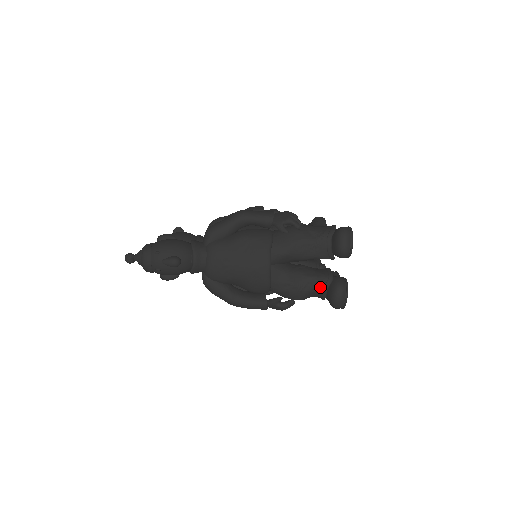
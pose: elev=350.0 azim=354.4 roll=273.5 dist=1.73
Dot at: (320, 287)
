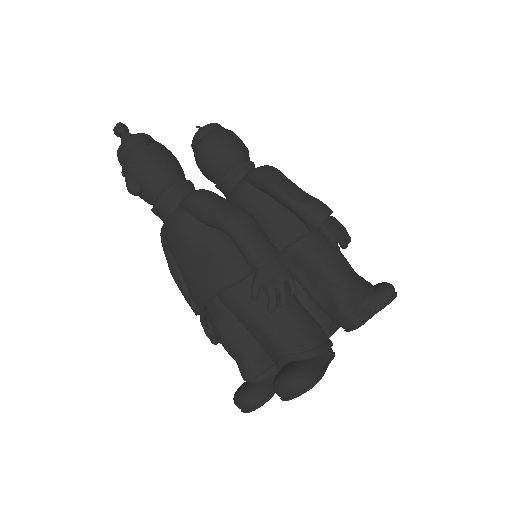
Dot at: (241, 371)
